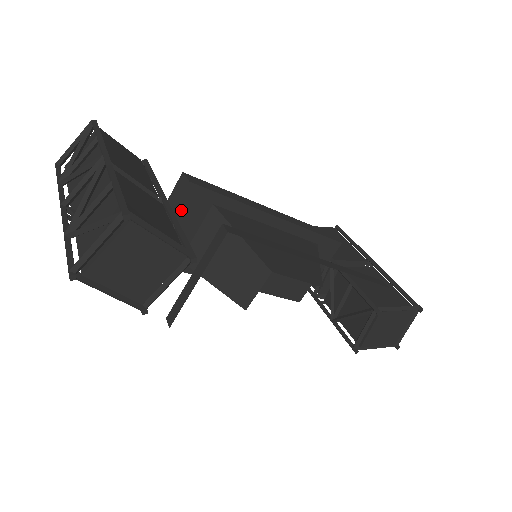
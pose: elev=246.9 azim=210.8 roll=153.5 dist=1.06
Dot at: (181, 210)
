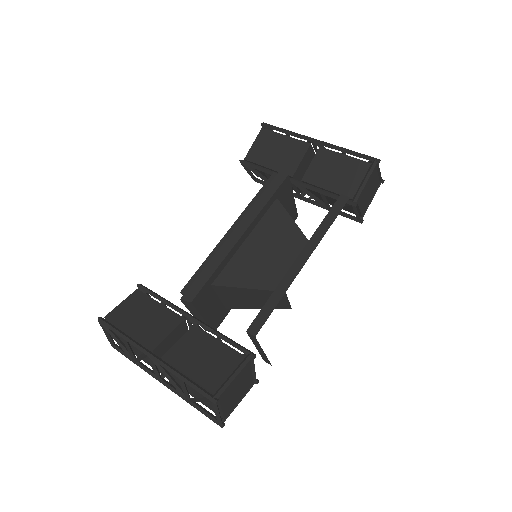
Dot at: (202, 308)
